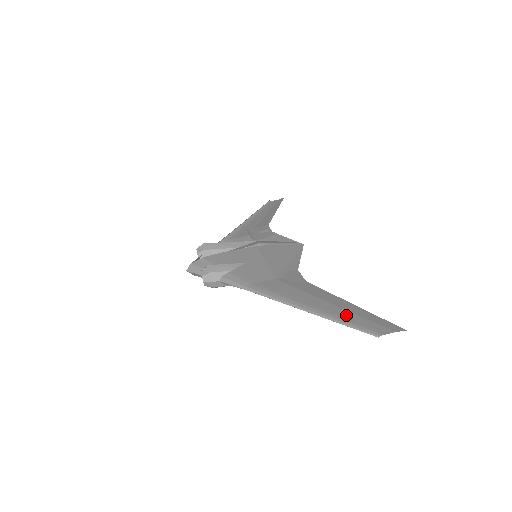
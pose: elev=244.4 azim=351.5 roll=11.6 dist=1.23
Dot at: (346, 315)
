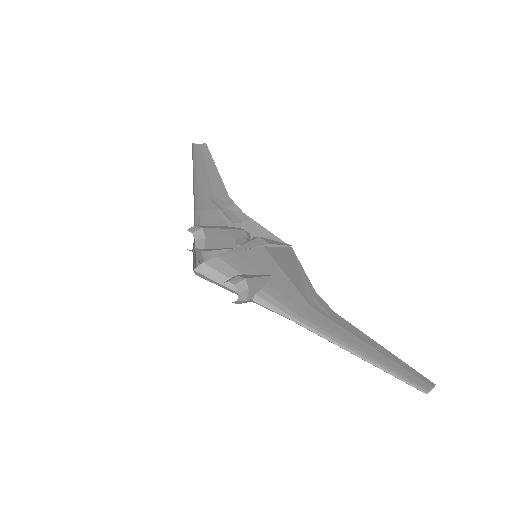
Dot at: (395, 367)
